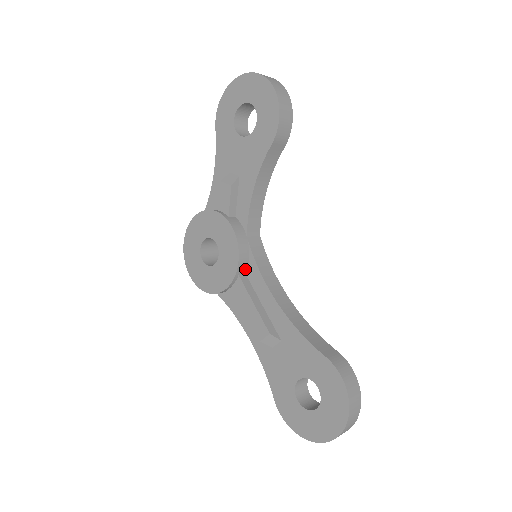
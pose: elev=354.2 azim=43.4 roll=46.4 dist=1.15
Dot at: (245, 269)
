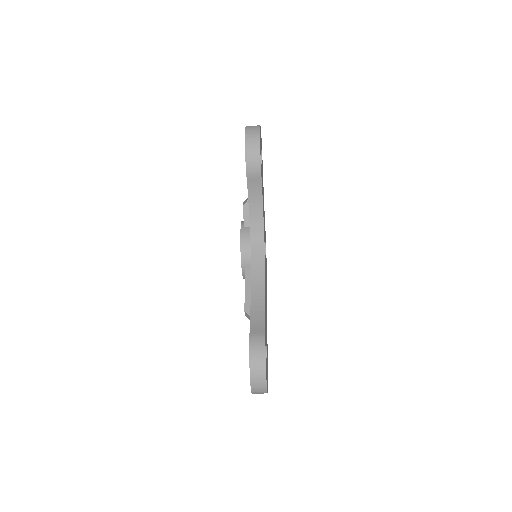
Dot at: (250, 265)
